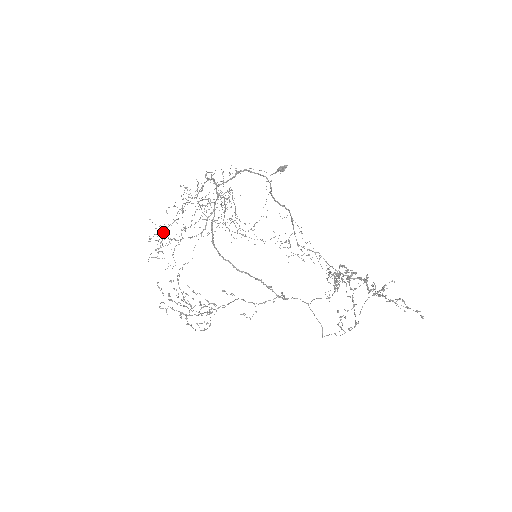
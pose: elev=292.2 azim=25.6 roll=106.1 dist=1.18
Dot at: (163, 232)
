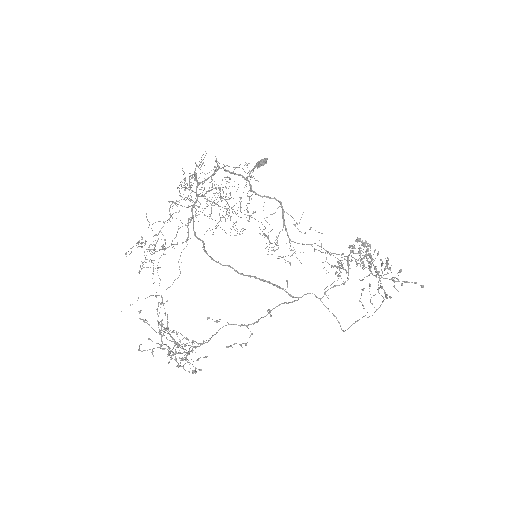
Dot at: (155, 234)
